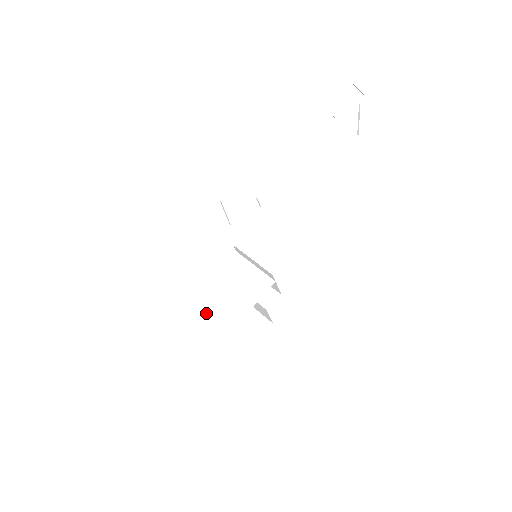
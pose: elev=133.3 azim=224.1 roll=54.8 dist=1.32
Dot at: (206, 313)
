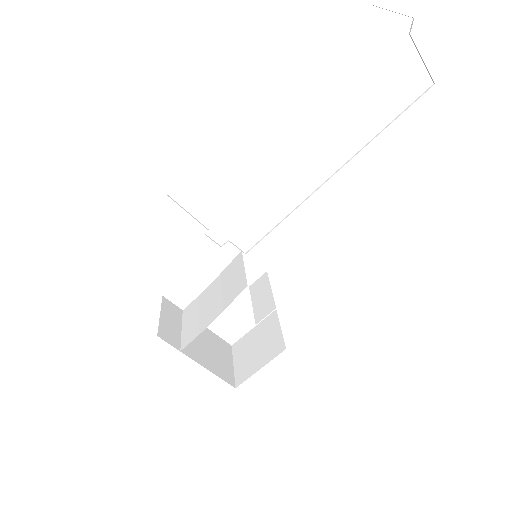
Dot at: (192, 316)
